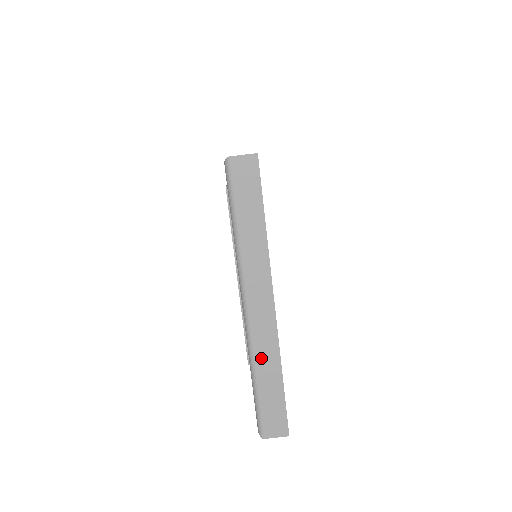
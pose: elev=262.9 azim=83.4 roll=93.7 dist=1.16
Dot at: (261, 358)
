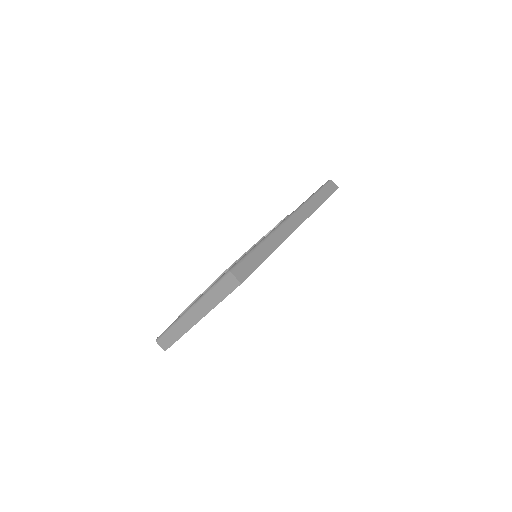
Dot at: (178, 326)
